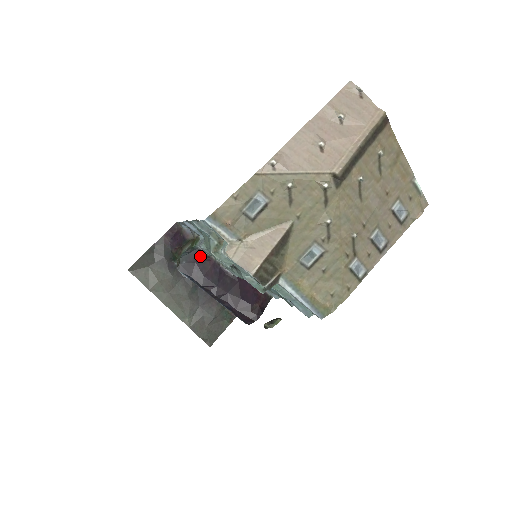
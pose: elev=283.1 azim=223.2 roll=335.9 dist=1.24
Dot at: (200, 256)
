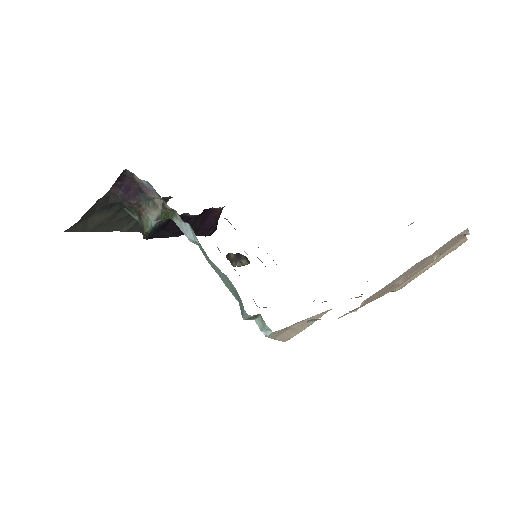
Dot at: (170, 220)
